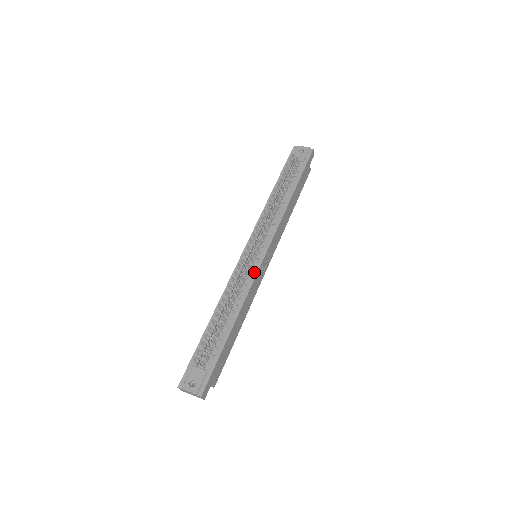
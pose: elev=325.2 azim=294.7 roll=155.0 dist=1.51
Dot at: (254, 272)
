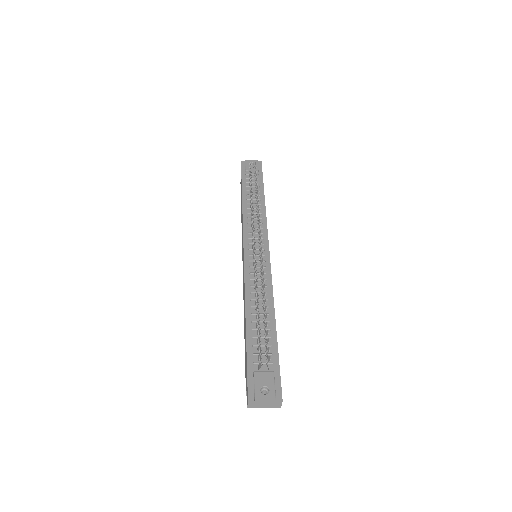
Dot at: (267, 267)
